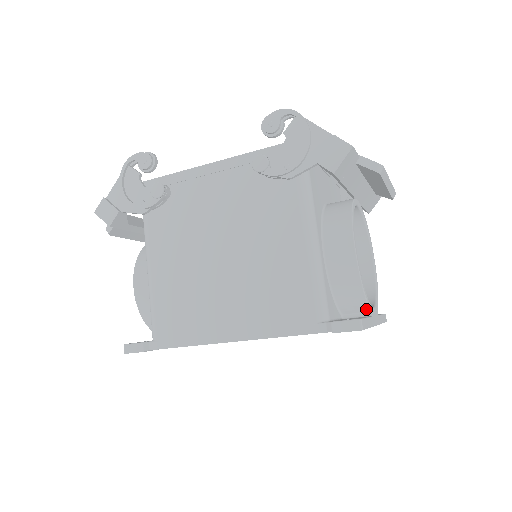
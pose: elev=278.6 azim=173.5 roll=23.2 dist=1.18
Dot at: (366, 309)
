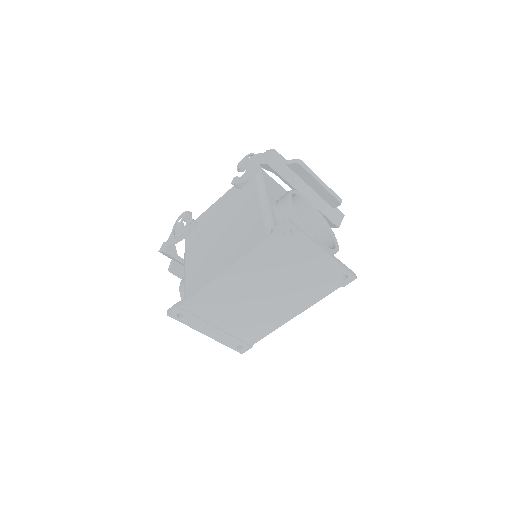
Dot at: occluded
